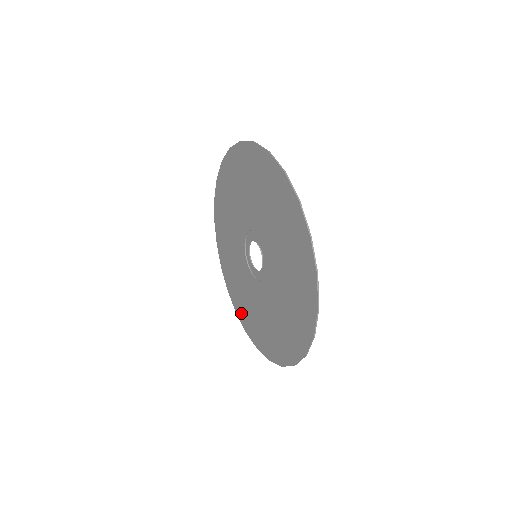
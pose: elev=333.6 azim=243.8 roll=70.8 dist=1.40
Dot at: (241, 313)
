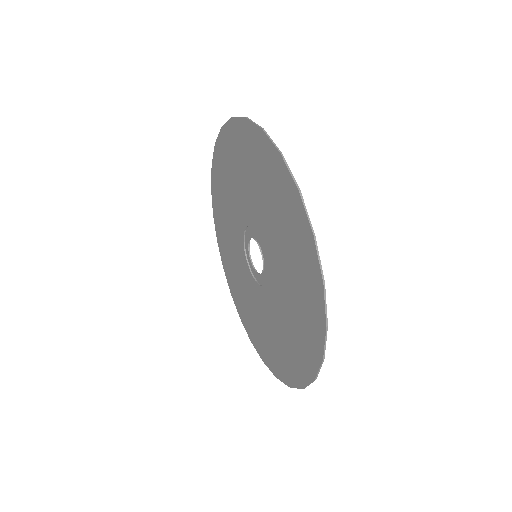
Dot at: (223, 252)
